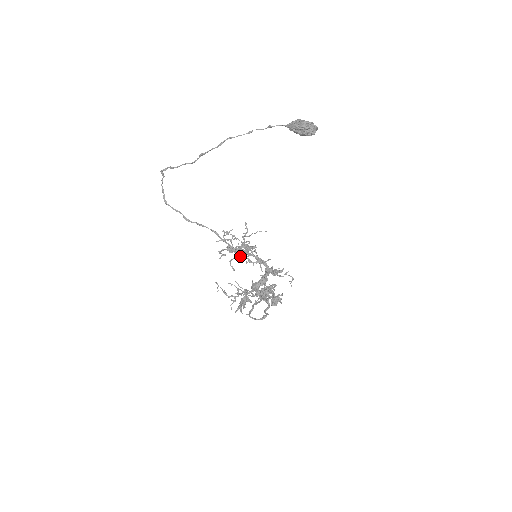
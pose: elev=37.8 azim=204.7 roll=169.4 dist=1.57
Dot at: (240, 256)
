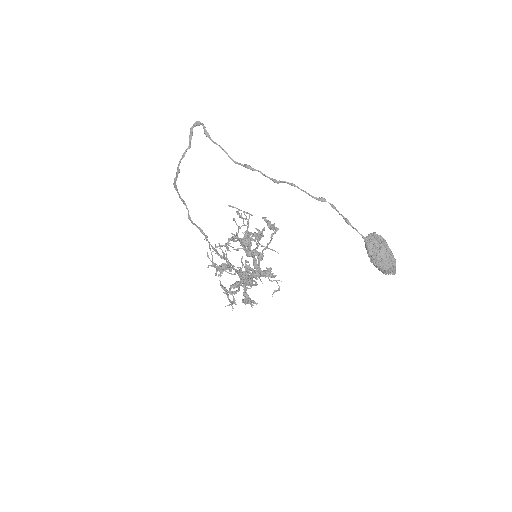
Dot at: (241, 244)
